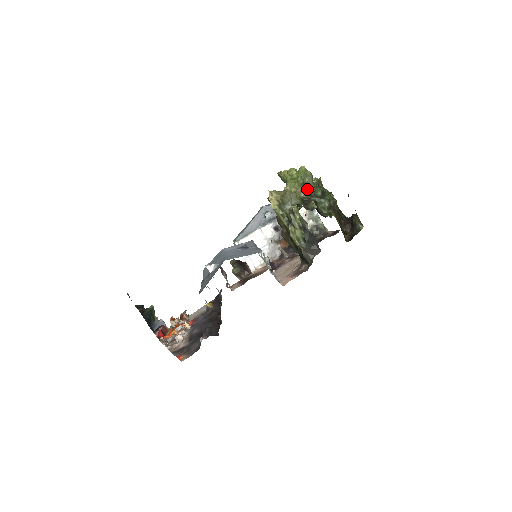
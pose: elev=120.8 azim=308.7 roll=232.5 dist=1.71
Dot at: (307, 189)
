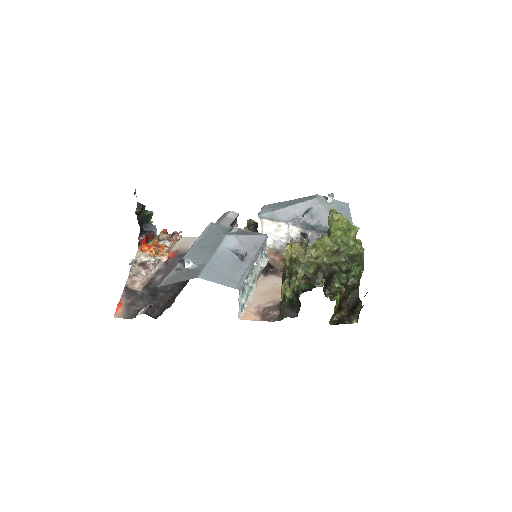
Dot at: (337, 256)
